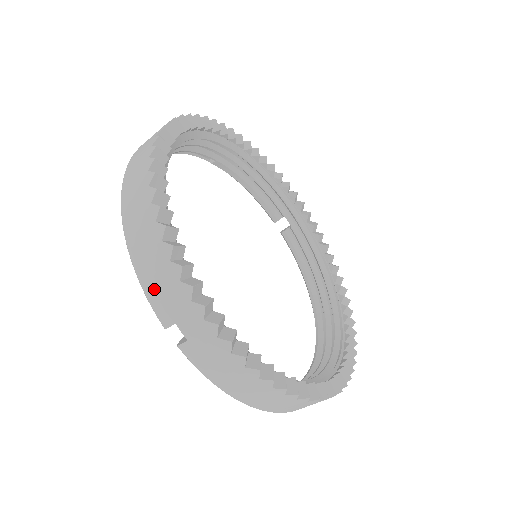
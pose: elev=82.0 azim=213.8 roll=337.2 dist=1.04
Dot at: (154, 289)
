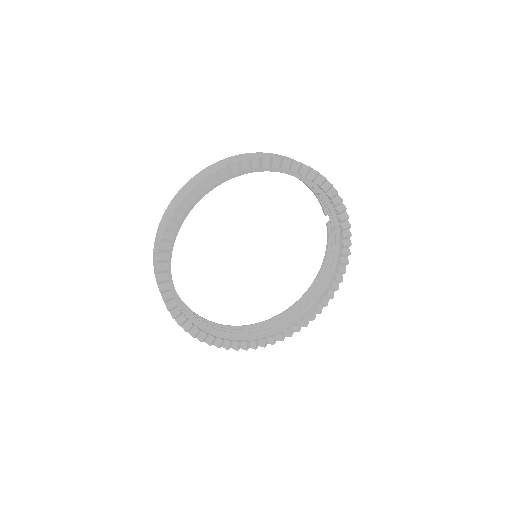
Dot at: (155, 274)
